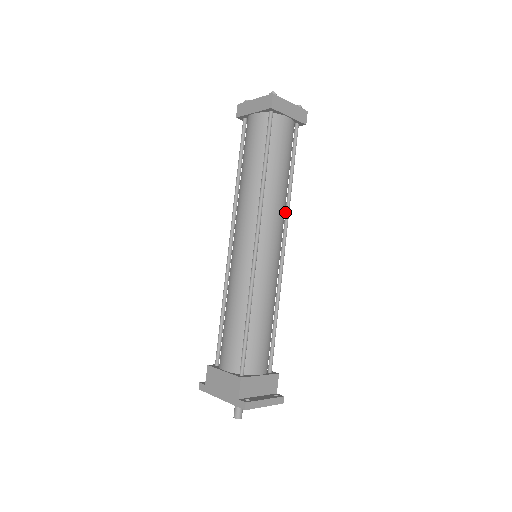
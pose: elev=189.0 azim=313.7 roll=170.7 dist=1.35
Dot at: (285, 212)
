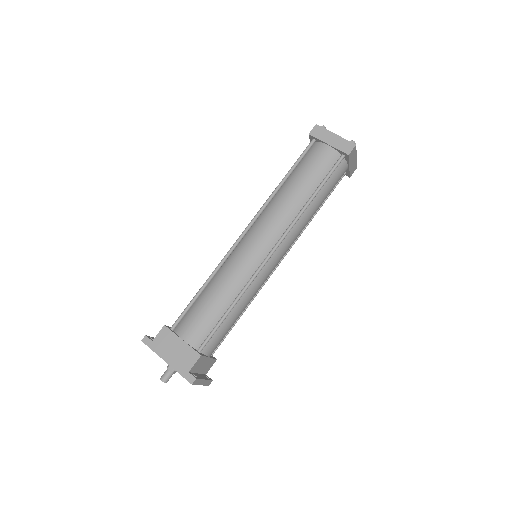
Dot at: occluded
